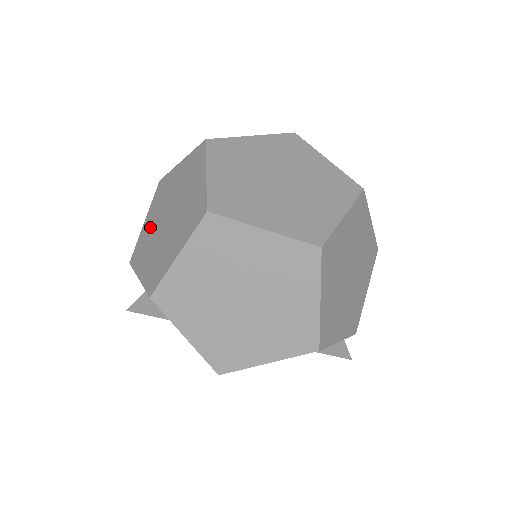
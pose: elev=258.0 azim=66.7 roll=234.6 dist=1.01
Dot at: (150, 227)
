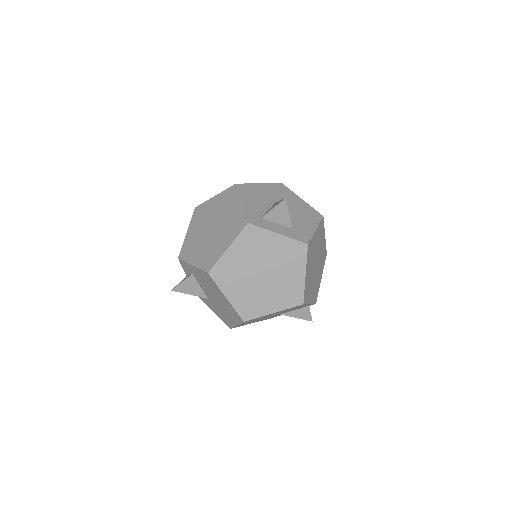
Dot at: (194, 235)
